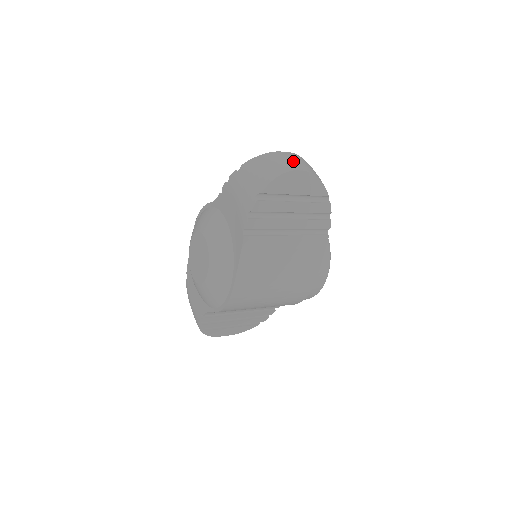
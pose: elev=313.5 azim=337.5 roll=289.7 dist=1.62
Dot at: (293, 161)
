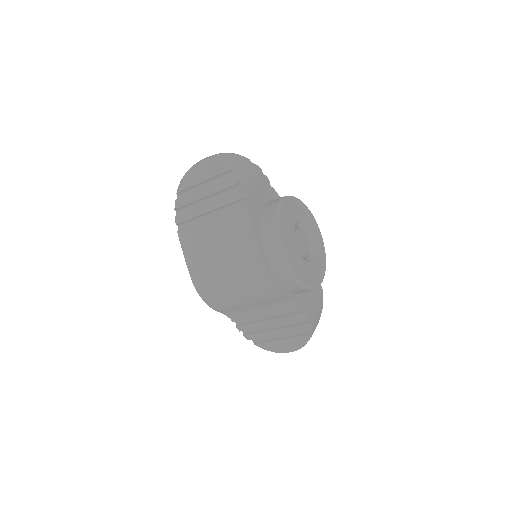
Dot at: occluded
